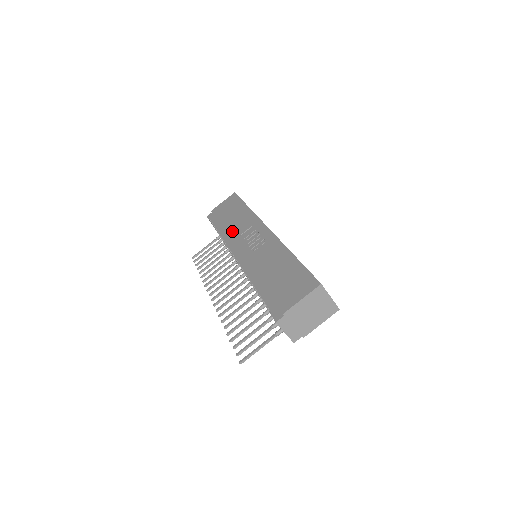
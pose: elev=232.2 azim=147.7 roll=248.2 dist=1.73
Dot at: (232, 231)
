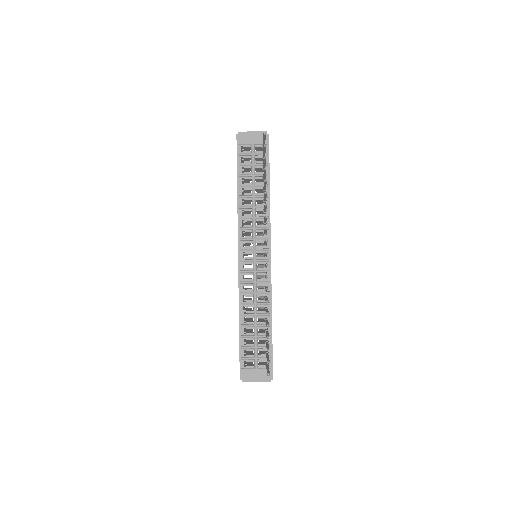
Dot at: occluded
